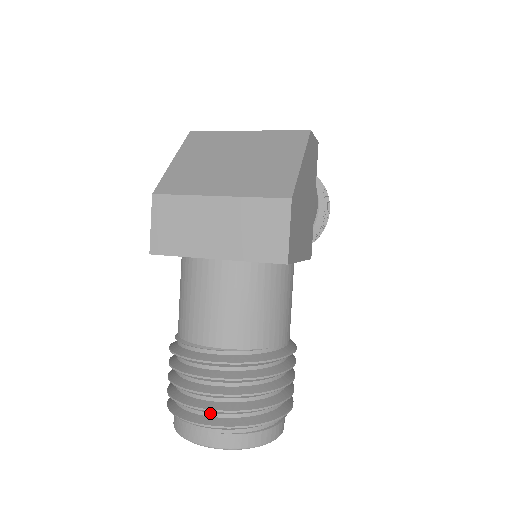
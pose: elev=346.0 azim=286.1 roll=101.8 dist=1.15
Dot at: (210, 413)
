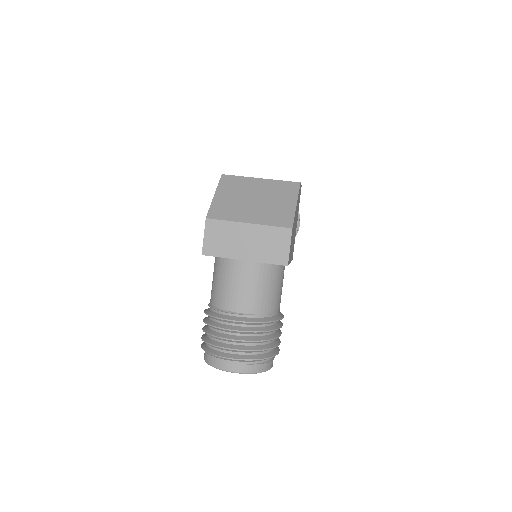
Dot at: (234, 352)
